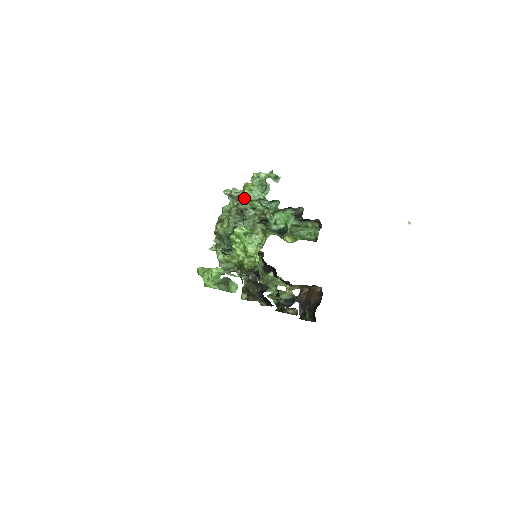
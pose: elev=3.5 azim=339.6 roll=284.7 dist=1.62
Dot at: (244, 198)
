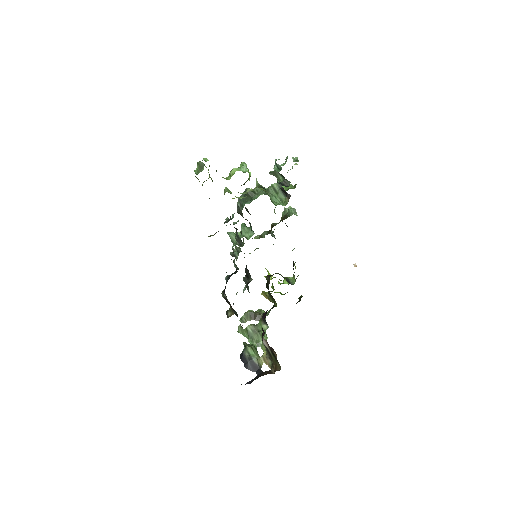
Dot at: occluded
